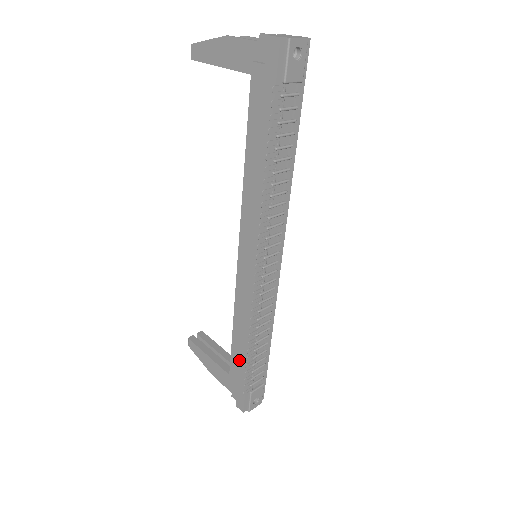
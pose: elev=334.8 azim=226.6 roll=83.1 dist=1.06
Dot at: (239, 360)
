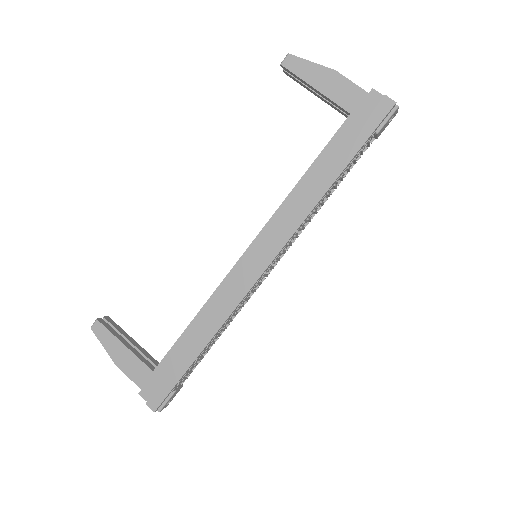
Dot at: (184, 353)
